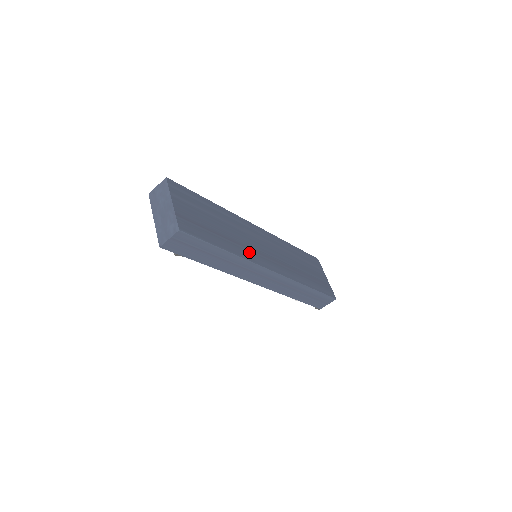
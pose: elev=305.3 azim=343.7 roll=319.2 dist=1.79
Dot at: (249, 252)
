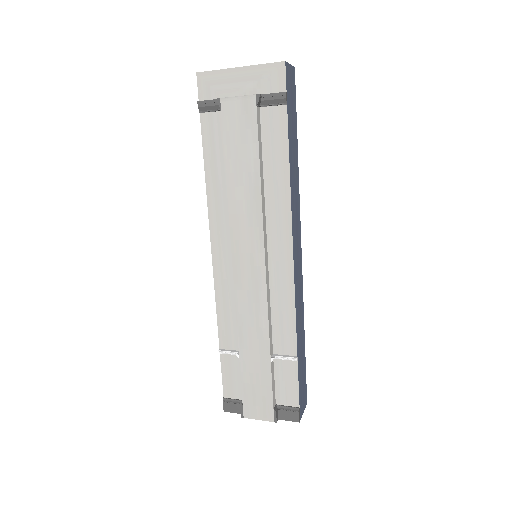
Dot at: occluded
